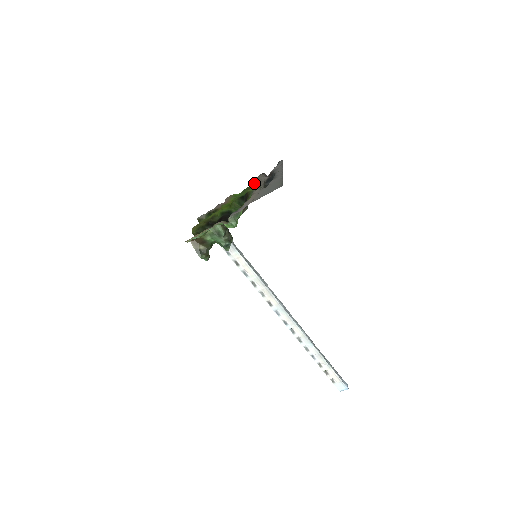
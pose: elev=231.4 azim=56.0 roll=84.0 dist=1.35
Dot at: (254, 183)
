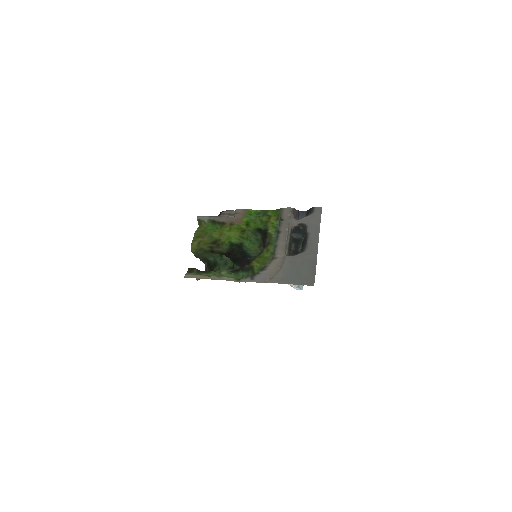
Dot at: (277, 212)
